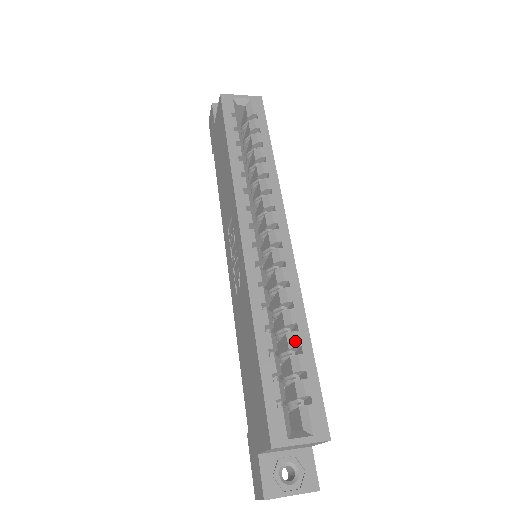
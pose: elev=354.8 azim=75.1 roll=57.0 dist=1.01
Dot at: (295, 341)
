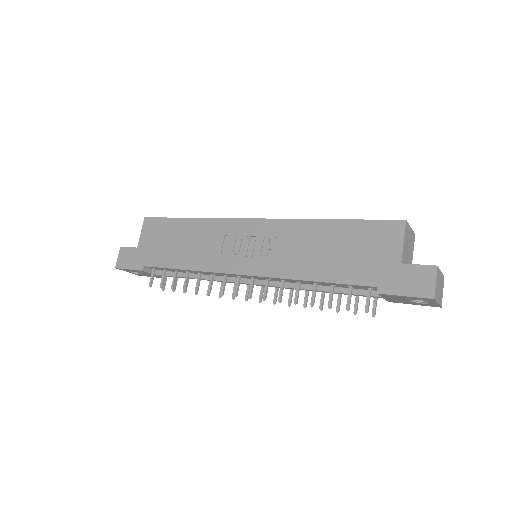
Dot at: occluded
